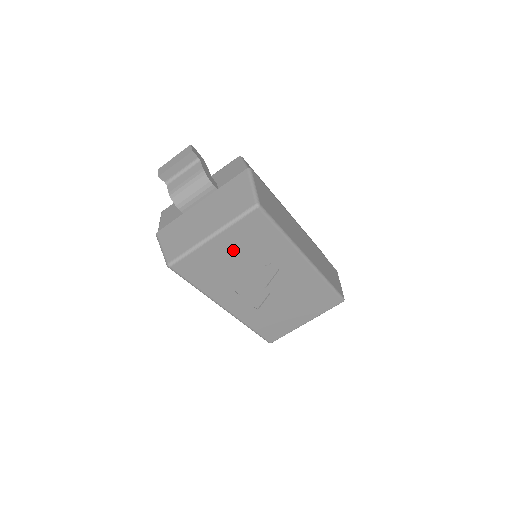
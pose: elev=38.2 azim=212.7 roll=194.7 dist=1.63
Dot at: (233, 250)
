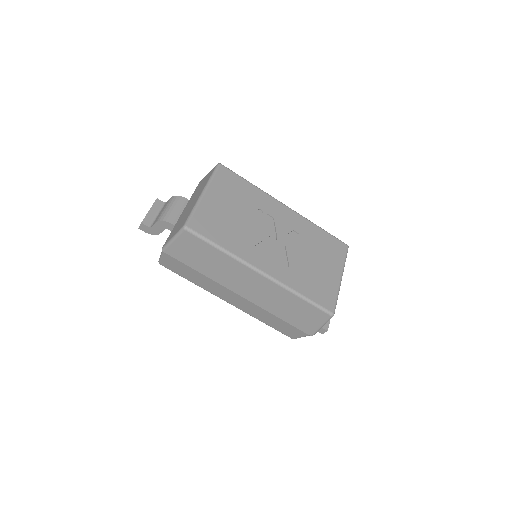
Dot at: (226, 203)
